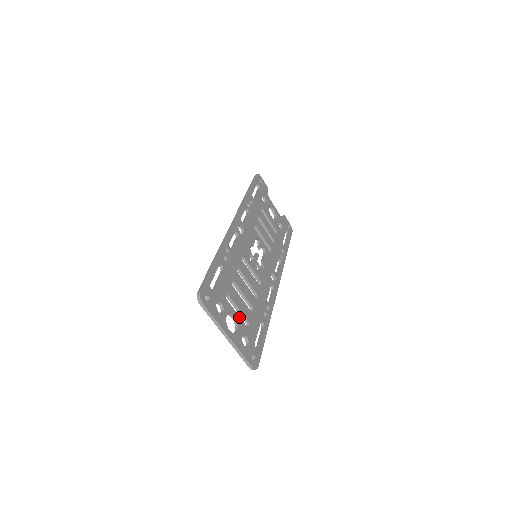
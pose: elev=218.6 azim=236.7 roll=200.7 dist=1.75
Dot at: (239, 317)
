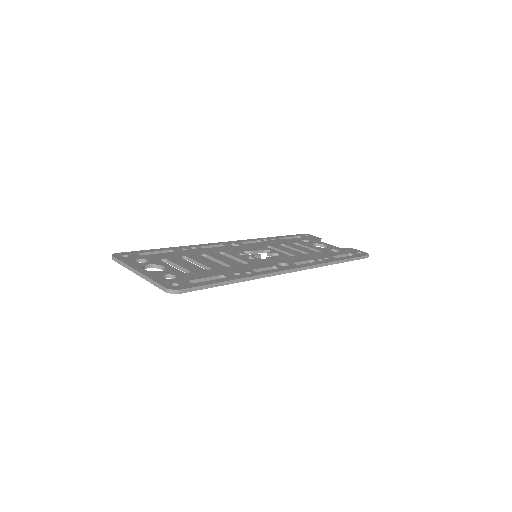
Dot at: (174, 268)
